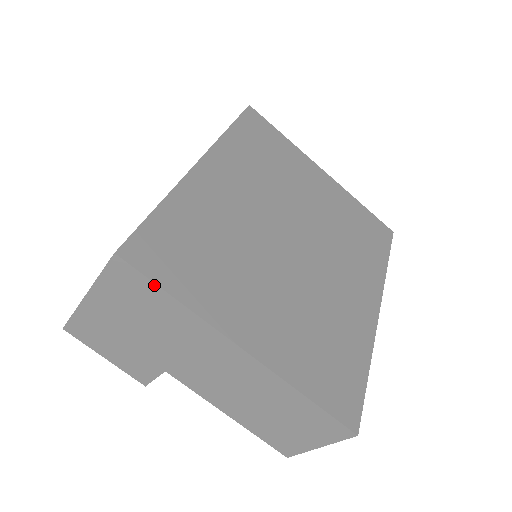
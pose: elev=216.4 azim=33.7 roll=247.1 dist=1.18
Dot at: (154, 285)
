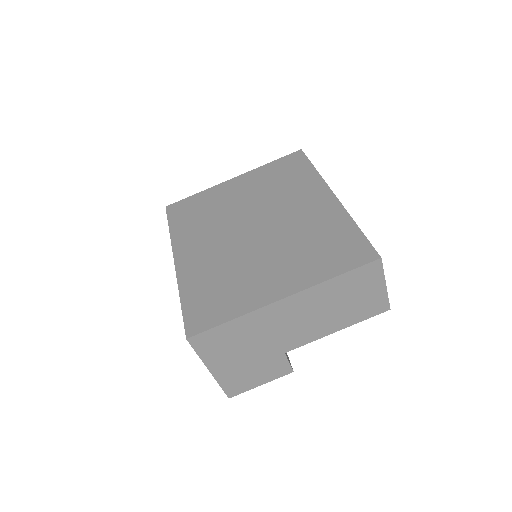
Dot at: (216, 328)
